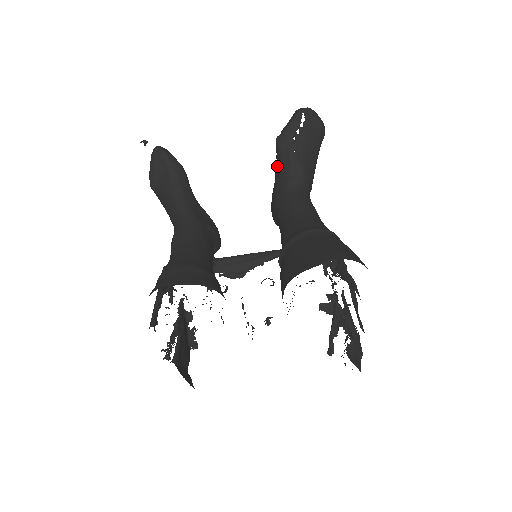
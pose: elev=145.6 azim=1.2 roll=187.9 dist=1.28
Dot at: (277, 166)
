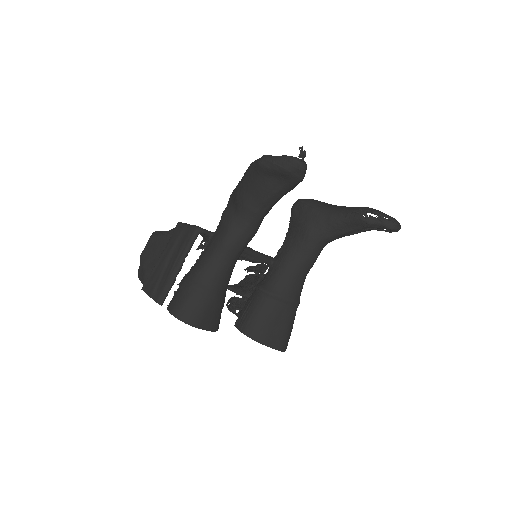
Dot at: (339, 220)
